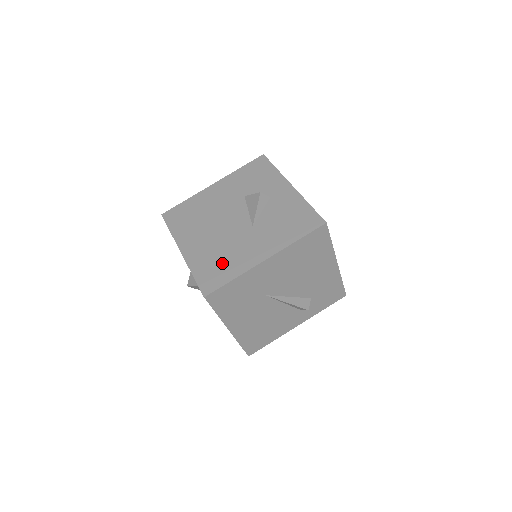
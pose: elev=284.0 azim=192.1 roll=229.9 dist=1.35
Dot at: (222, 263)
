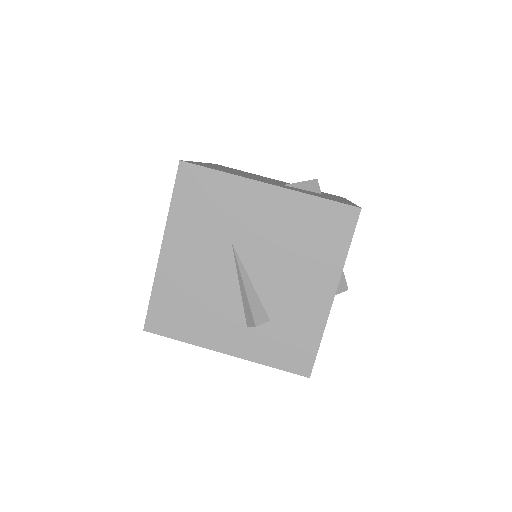
Dot at: occluded
